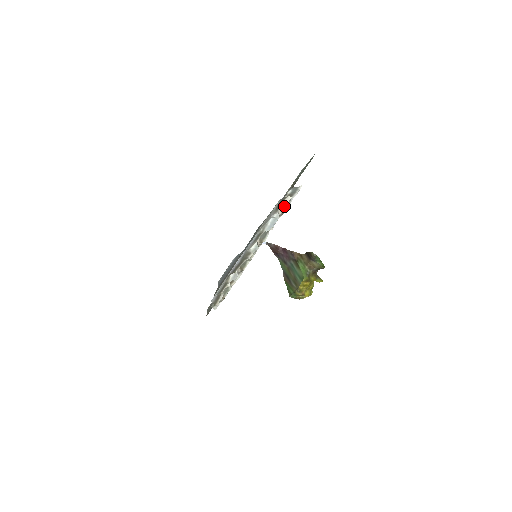
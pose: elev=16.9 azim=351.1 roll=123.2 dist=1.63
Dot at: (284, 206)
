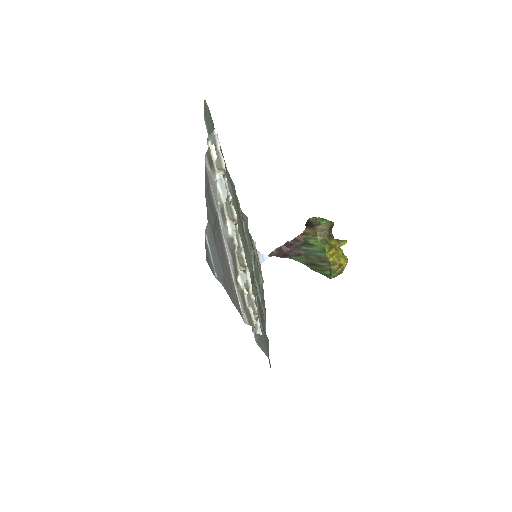
Dot at: (219, 164)
